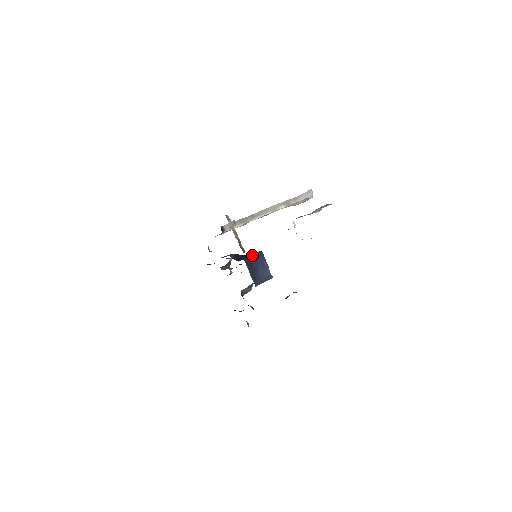
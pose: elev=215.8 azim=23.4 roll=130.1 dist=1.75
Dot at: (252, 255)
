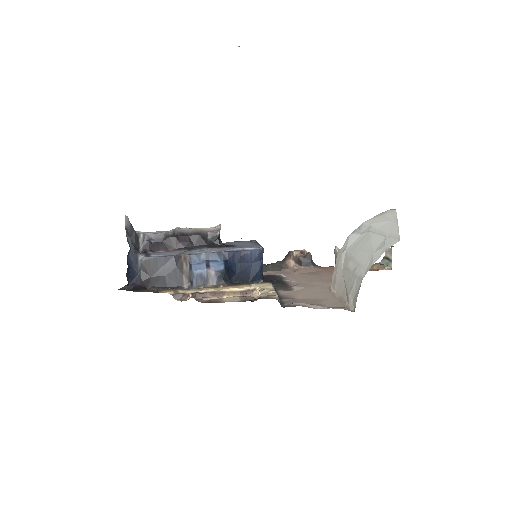
Dot at: (261, 266)
